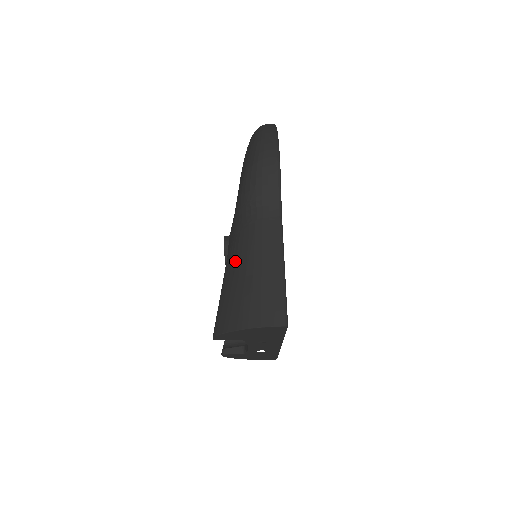
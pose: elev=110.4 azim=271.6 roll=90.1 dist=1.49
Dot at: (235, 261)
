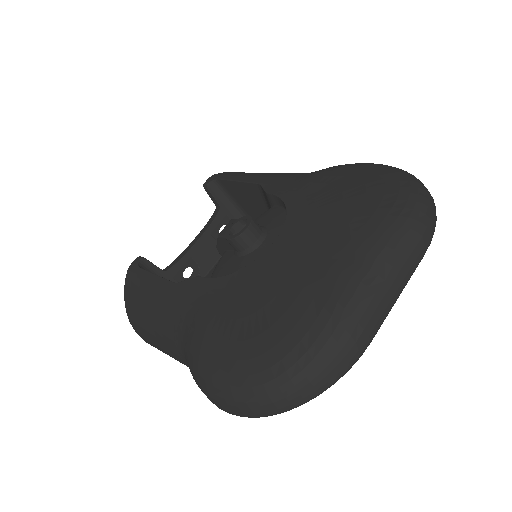
Dot at: (157, 312)
